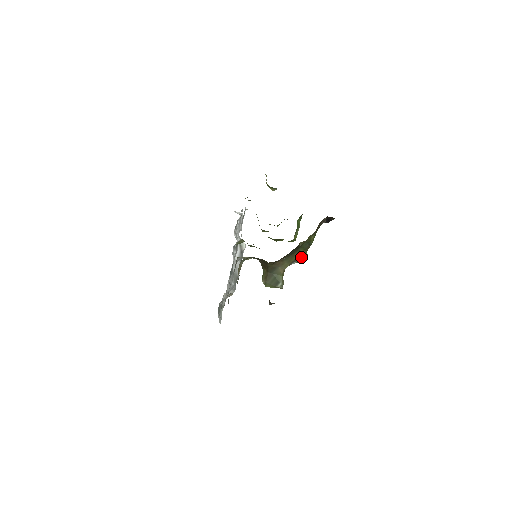
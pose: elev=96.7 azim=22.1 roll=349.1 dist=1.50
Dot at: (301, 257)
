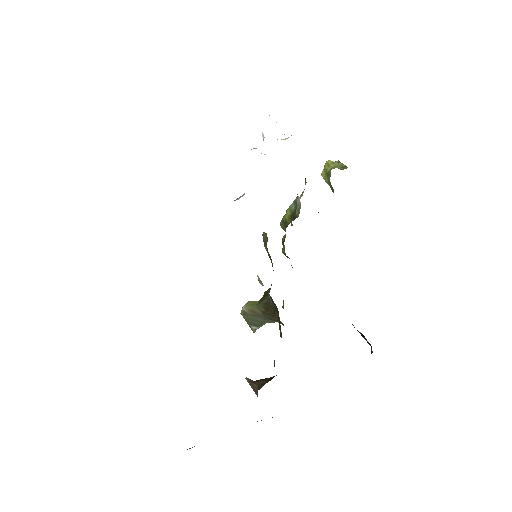
Dot at: occluded
